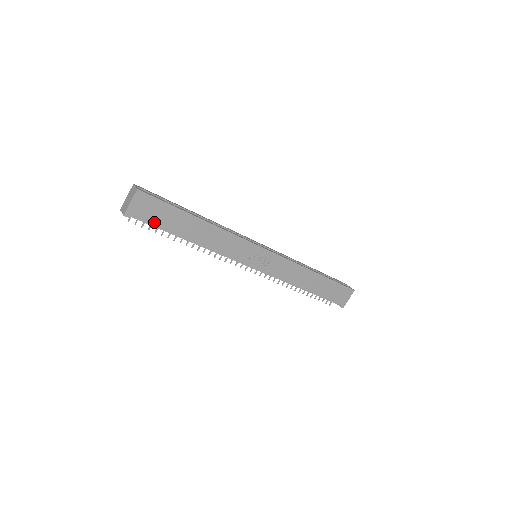
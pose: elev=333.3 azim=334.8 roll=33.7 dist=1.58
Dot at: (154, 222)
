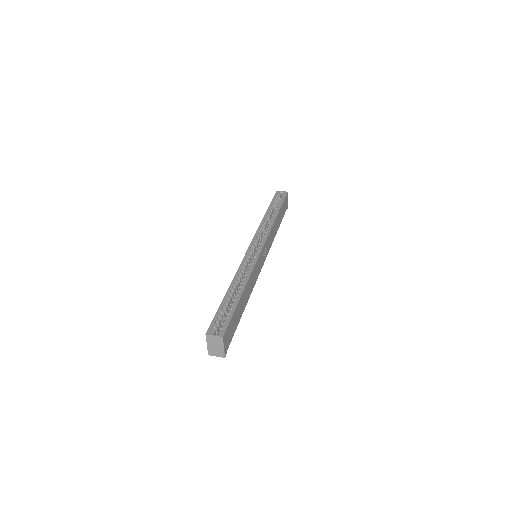
Dot at: (233, 333)
